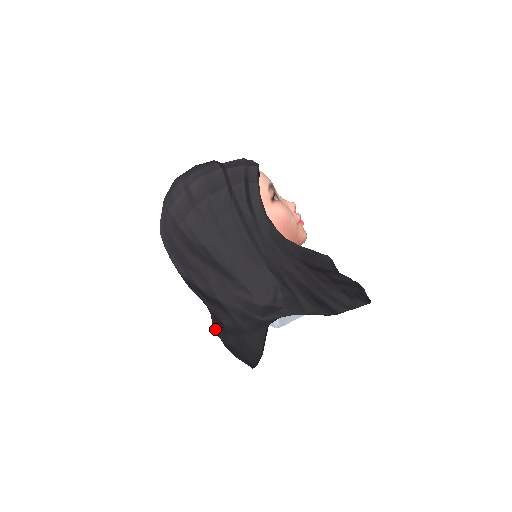
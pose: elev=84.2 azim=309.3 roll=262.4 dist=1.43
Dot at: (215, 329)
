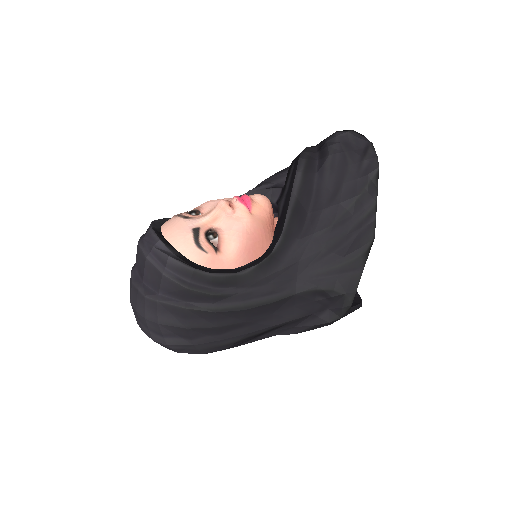
Dot at: occluded
